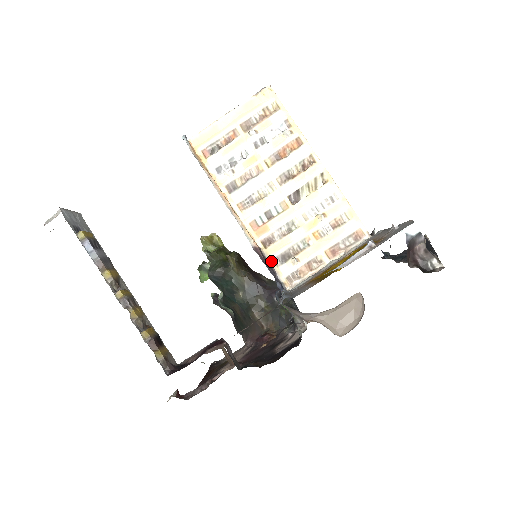
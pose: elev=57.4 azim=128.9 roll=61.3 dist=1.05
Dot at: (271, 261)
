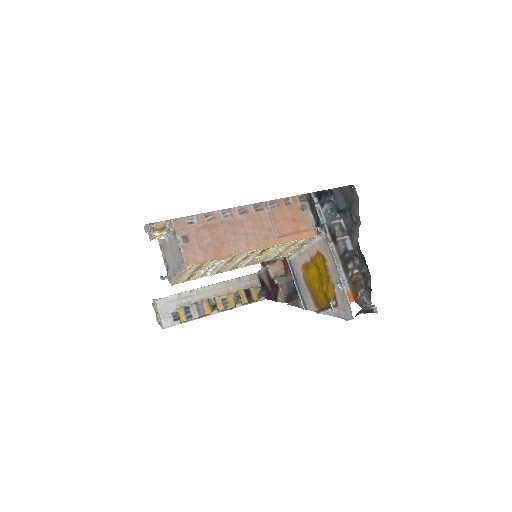
Dot at: occluded
